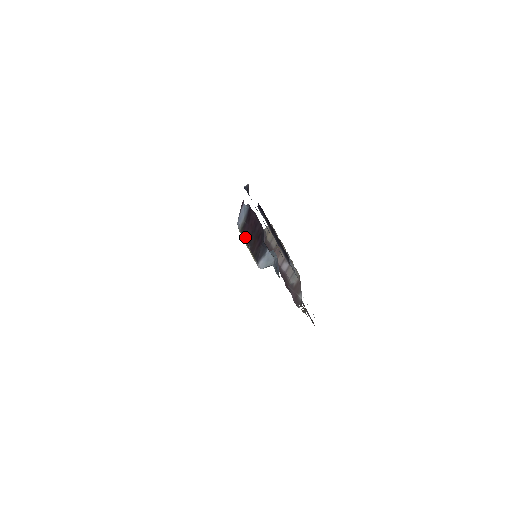
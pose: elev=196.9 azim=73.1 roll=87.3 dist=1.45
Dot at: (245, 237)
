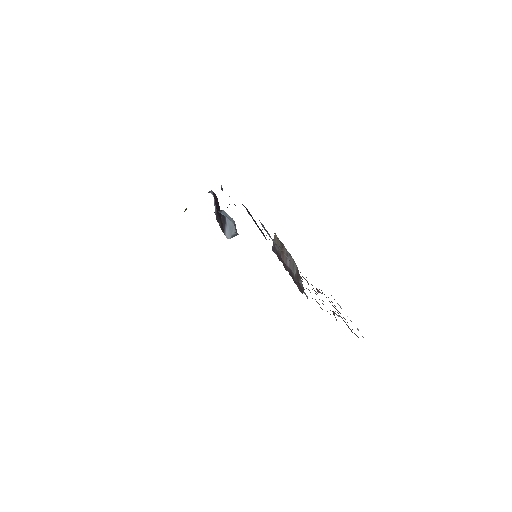
Dot at: (217, 221)
